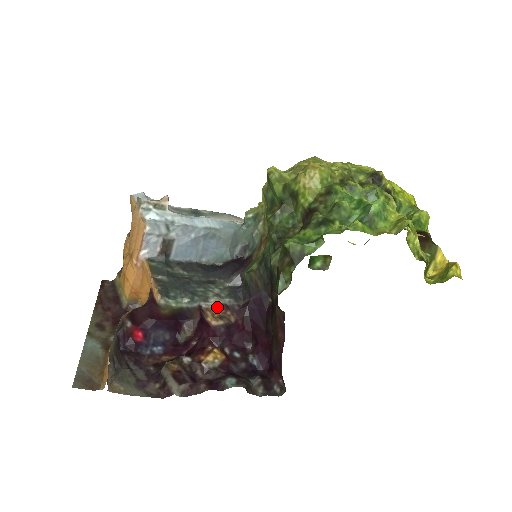
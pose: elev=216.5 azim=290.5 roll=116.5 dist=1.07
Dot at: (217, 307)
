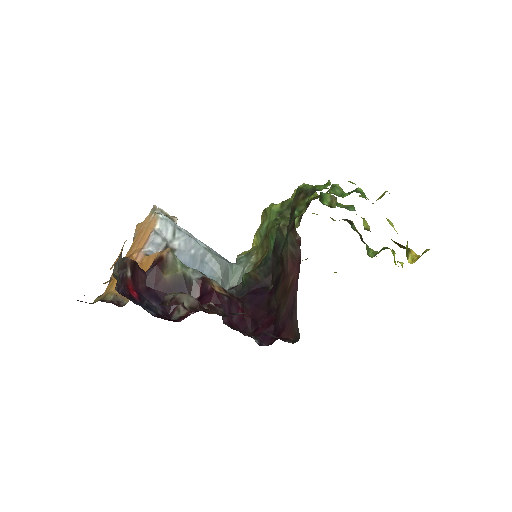
Dot at: (218, 287)
